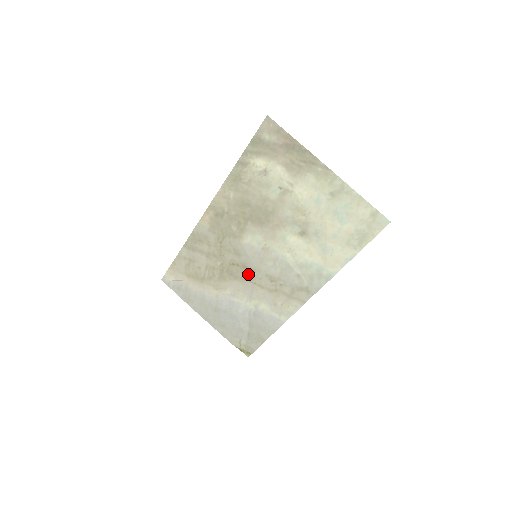
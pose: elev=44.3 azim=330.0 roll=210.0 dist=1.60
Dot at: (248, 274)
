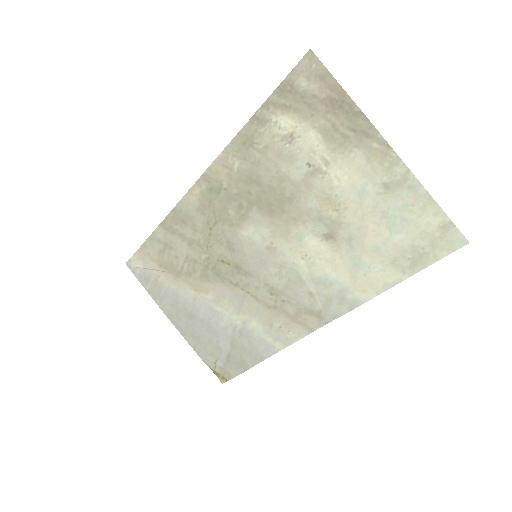
Dot at: (241, 278)
